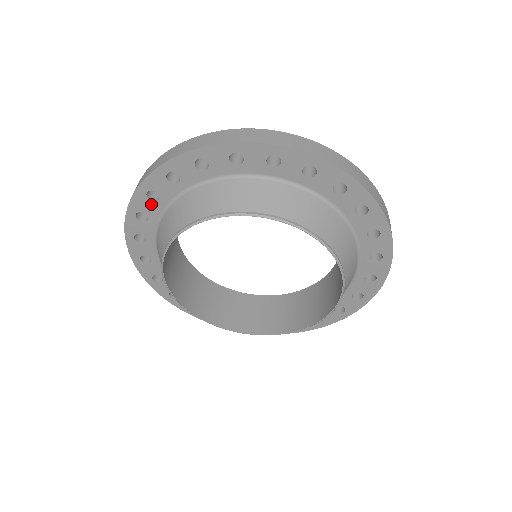
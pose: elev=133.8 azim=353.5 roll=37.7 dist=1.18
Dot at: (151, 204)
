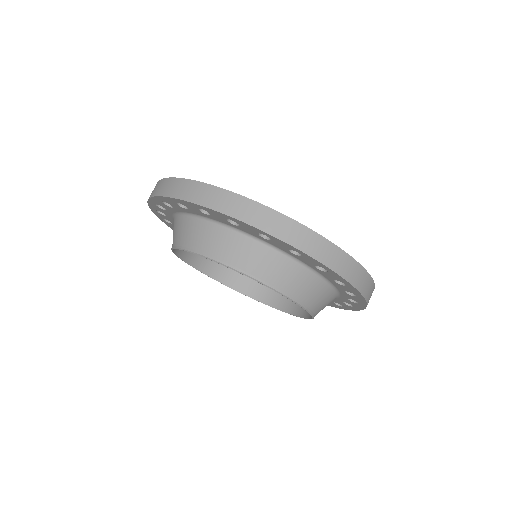
Dot at: (167, 206)
